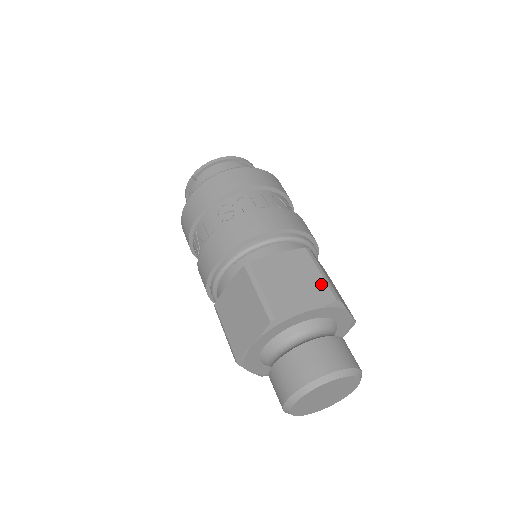
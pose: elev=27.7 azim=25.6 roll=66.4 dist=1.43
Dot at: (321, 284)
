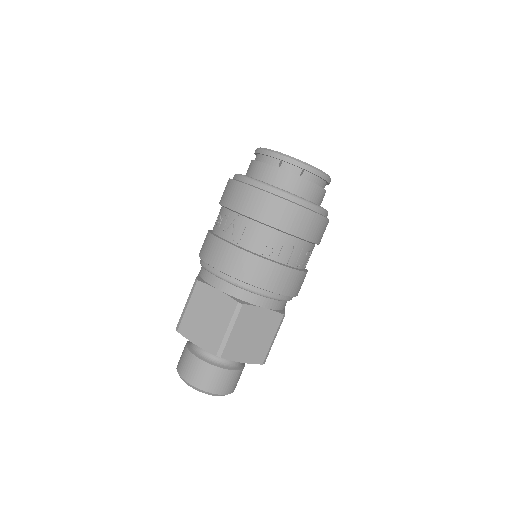
Dot at: (266, 348)
